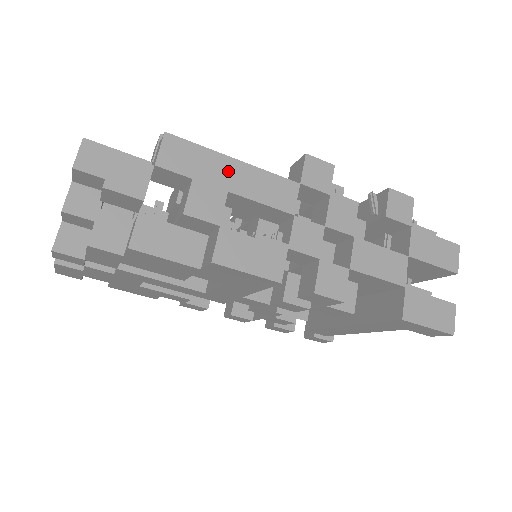
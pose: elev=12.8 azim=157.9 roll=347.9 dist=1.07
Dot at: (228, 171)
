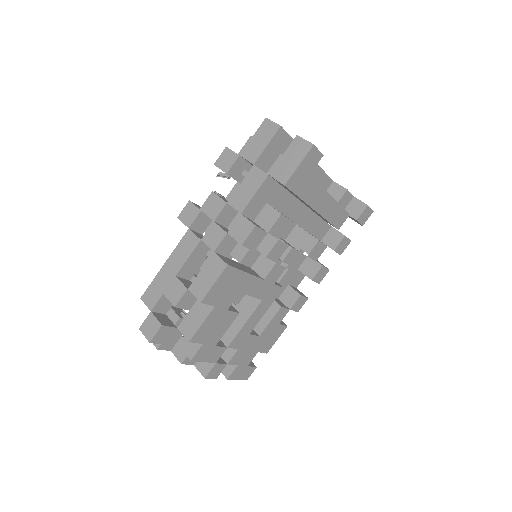
Dot at: (167, 271)
